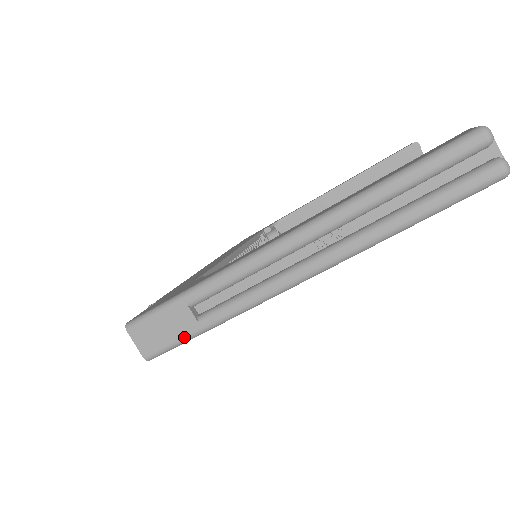
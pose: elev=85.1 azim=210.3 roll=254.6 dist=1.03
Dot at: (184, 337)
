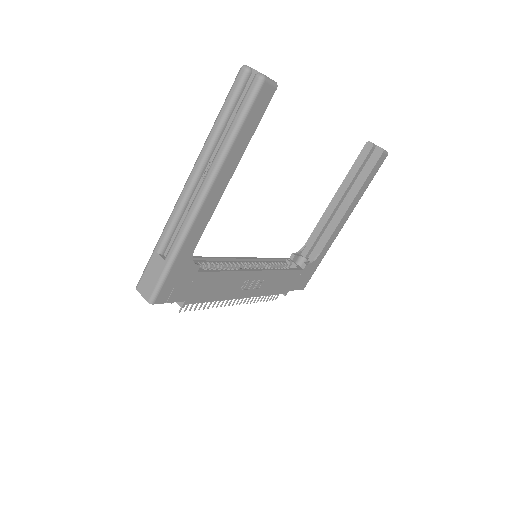
Dot at: (161, 274)
